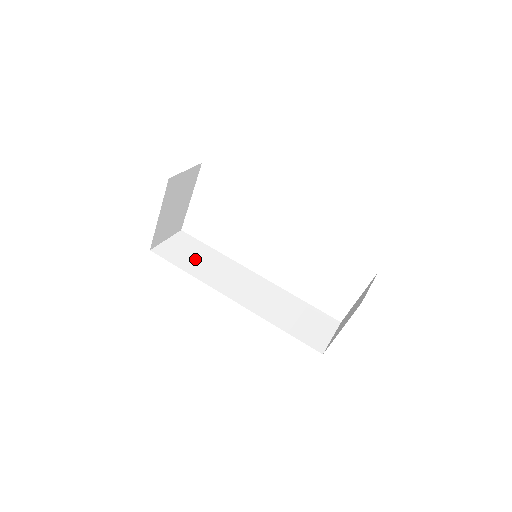
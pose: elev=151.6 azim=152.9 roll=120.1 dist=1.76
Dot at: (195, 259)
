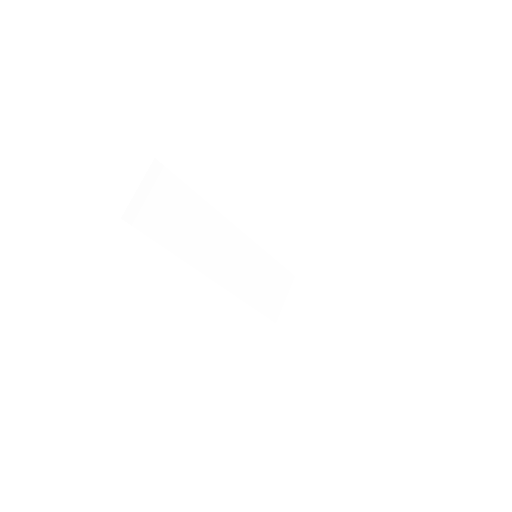
Dot at: (175, 220)
